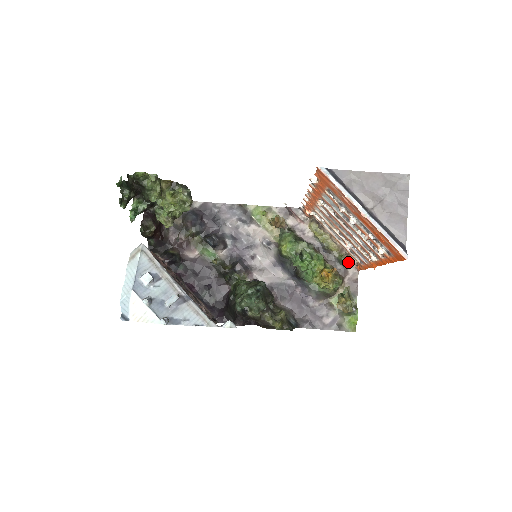
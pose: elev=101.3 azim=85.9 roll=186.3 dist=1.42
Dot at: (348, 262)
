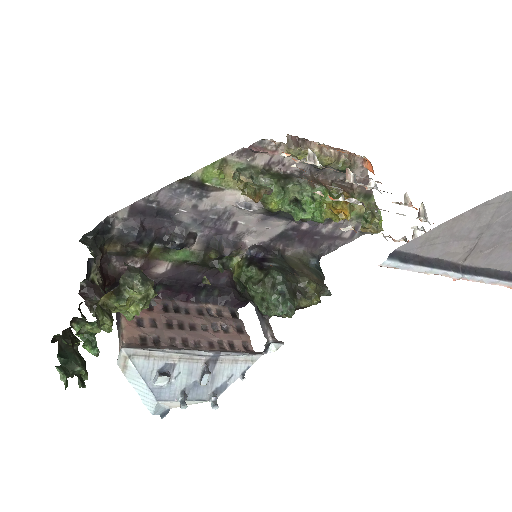
Dot at: occluded
